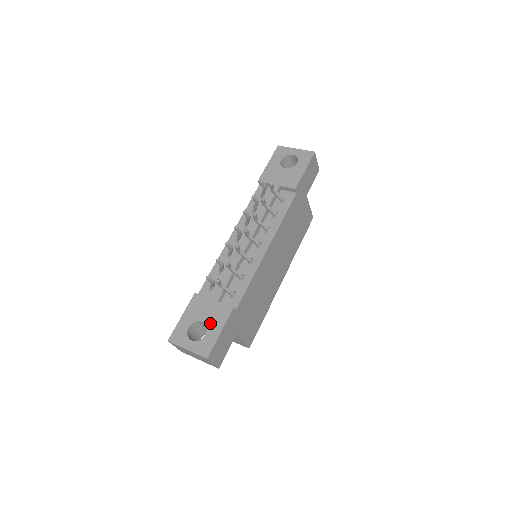
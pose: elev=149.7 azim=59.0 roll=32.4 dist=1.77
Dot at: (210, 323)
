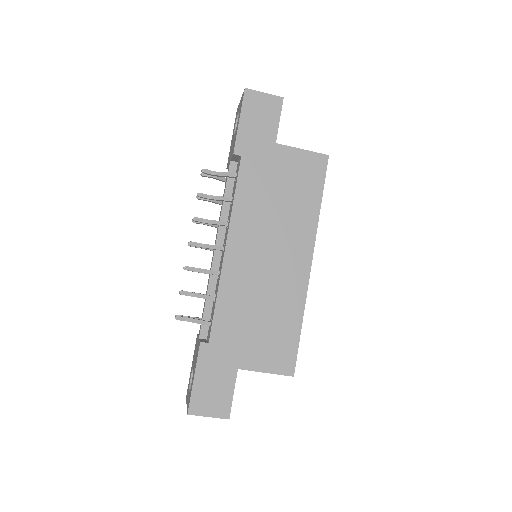
Dot at: (194, 368)
